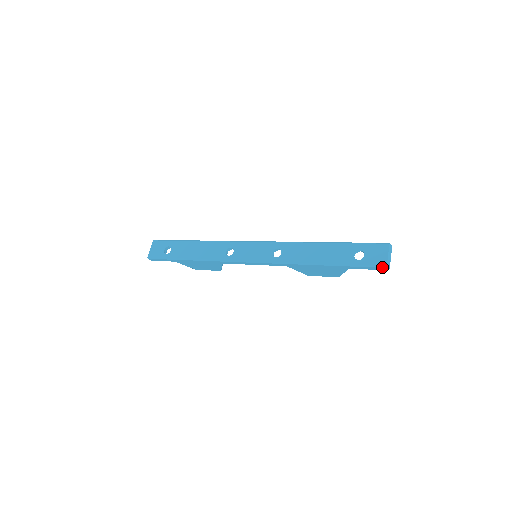
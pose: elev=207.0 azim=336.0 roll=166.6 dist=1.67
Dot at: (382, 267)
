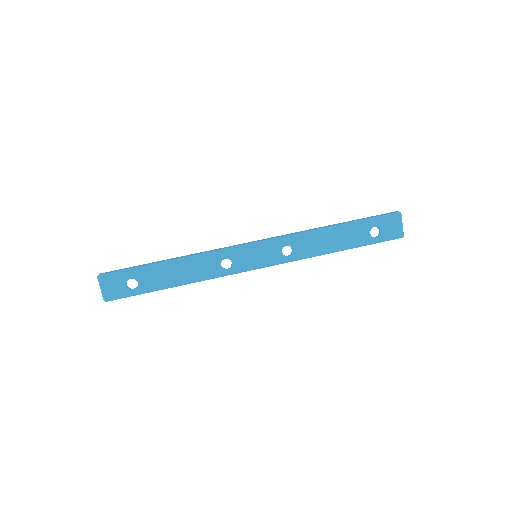
Dot at: (398, 238)
